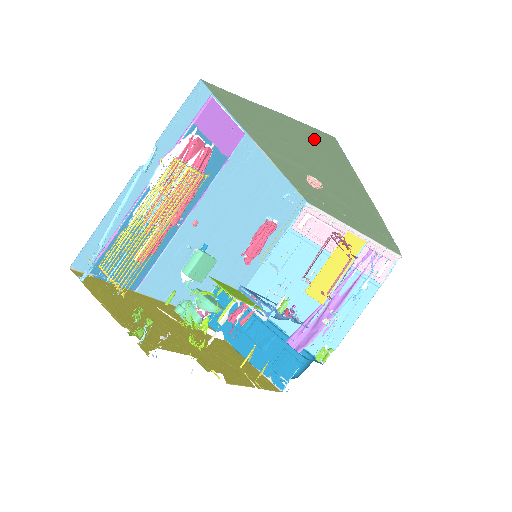
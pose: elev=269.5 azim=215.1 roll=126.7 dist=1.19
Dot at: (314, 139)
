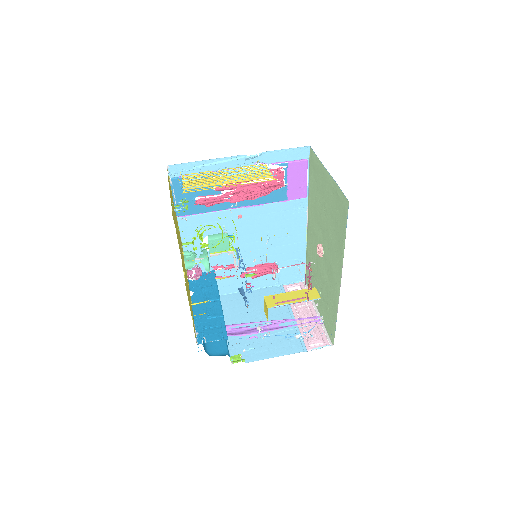
Dot at: (339, 204)
